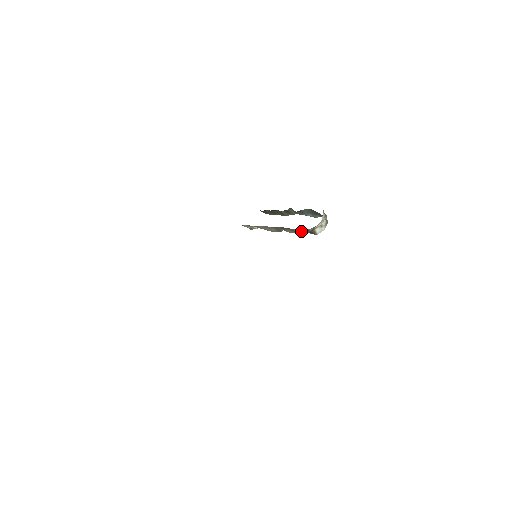
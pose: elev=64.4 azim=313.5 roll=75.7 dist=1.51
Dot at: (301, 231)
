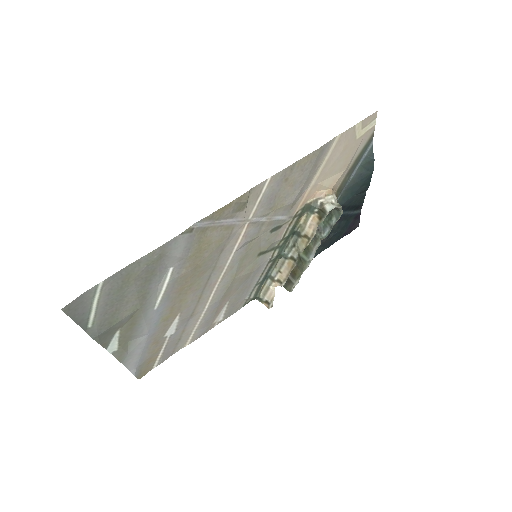
Dot at: (312, 228)
